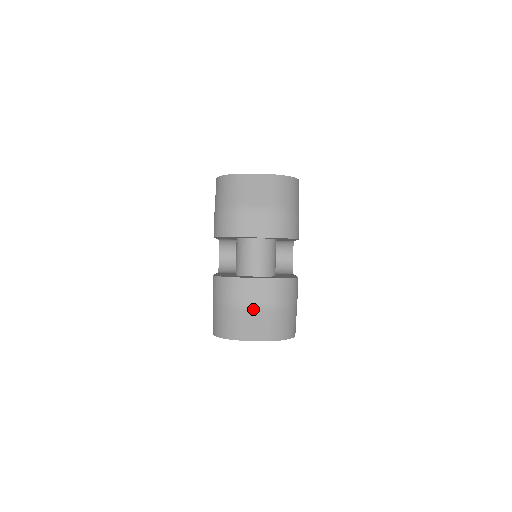
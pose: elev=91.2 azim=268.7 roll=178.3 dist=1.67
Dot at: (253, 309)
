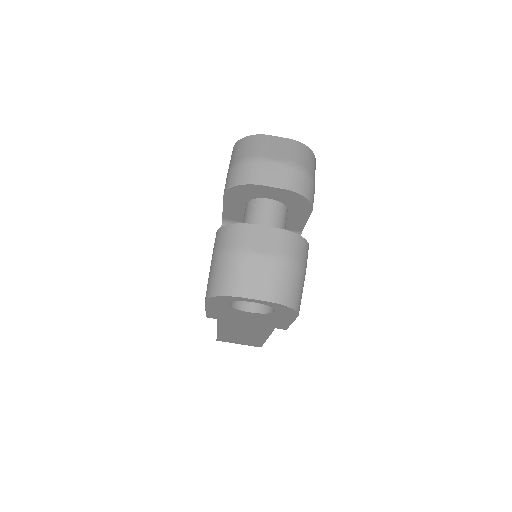
Dot at: (260, 258)
